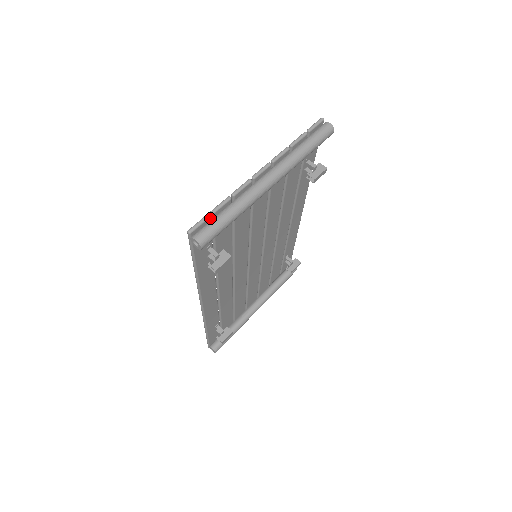
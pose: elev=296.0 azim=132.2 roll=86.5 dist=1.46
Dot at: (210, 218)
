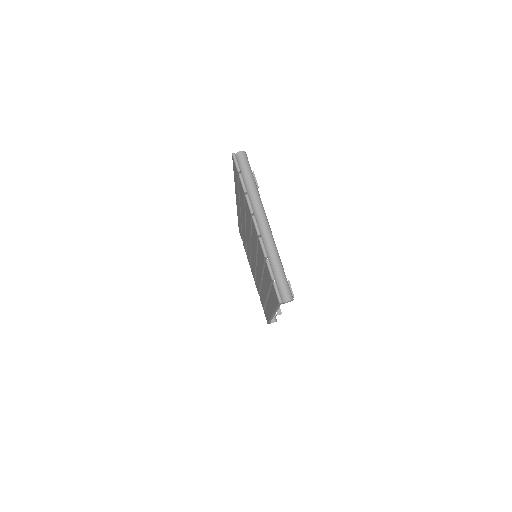
Dot at: (272, 282)
